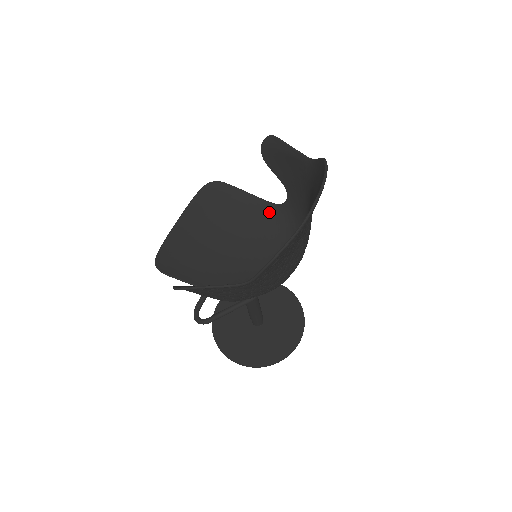
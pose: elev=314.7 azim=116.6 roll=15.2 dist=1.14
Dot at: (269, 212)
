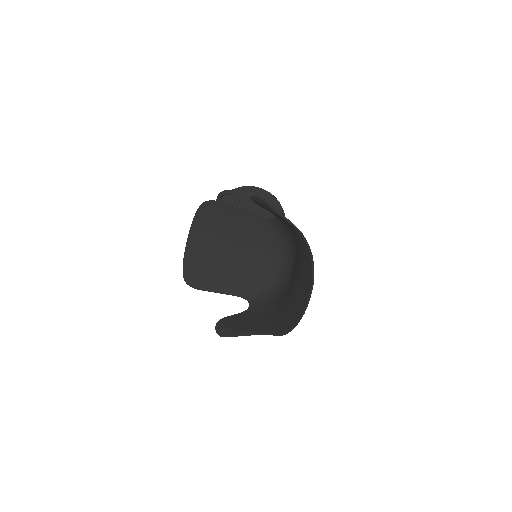
Dot at: (261, 223)
